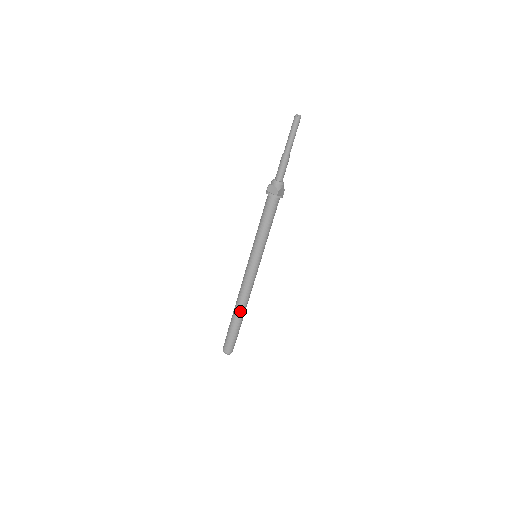
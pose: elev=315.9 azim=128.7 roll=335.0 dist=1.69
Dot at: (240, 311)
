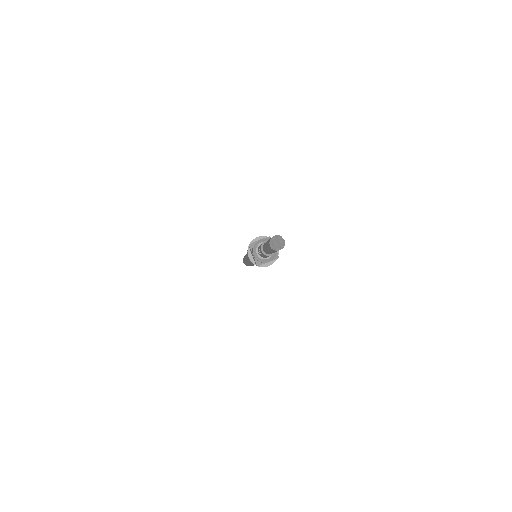
Dot at: occluded
